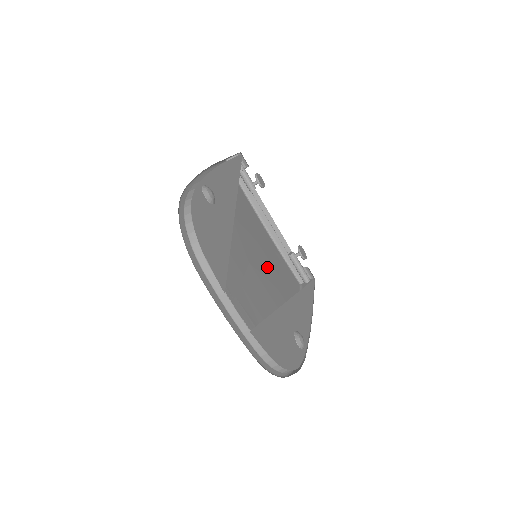
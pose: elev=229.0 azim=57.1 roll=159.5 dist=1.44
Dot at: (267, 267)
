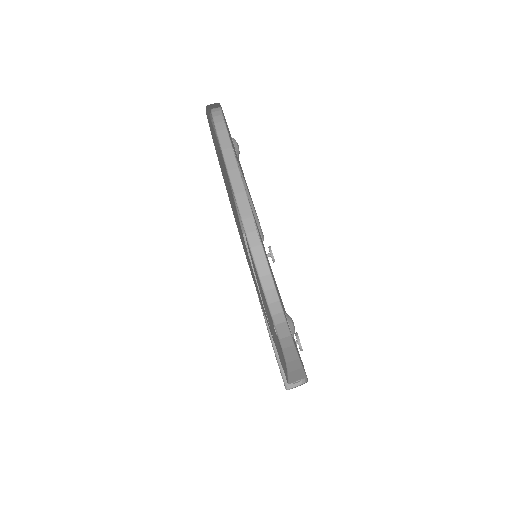
Dot at: occluded
